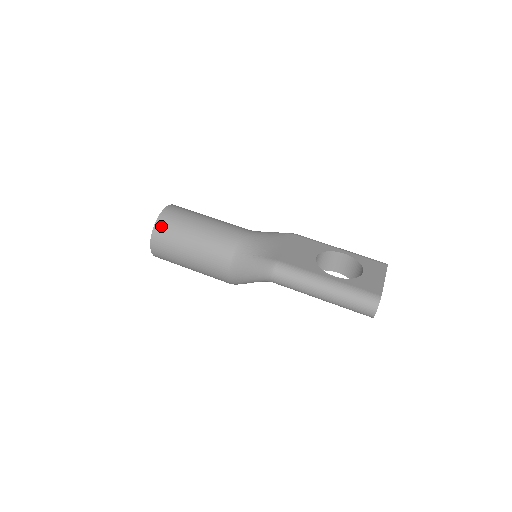
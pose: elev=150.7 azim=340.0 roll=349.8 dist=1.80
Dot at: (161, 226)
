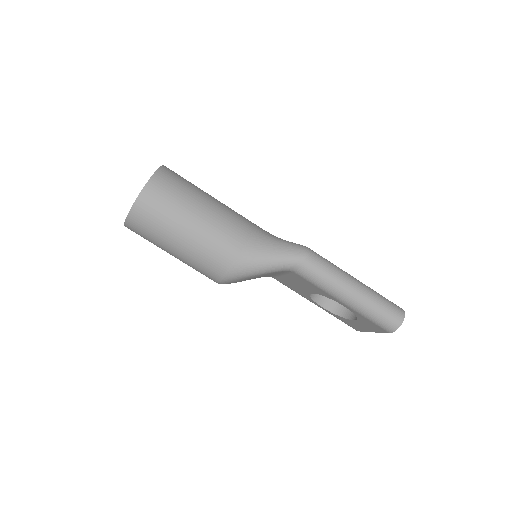
Dot at: (166, 174)
